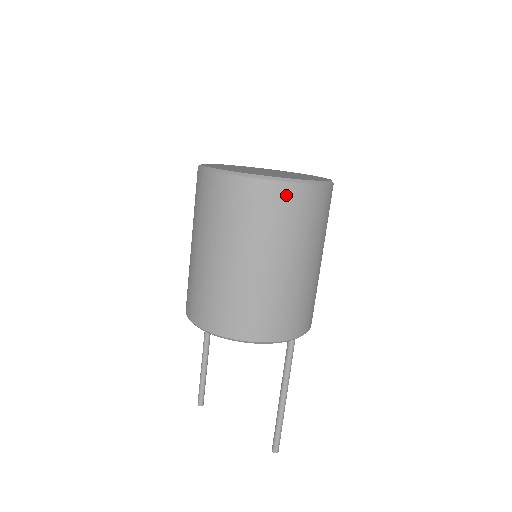
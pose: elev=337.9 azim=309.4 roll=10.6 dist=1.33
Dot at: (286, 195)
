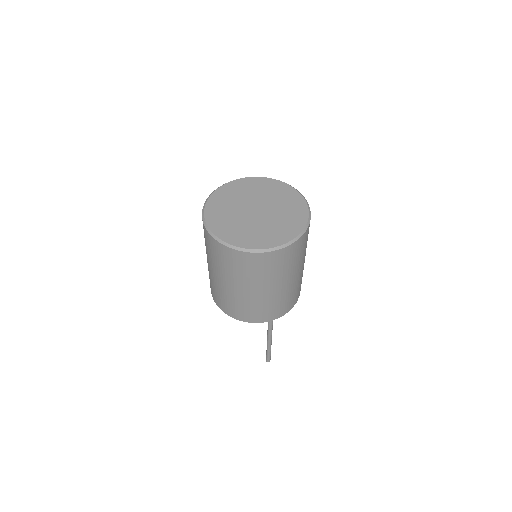
Dot at: (243, 258)
